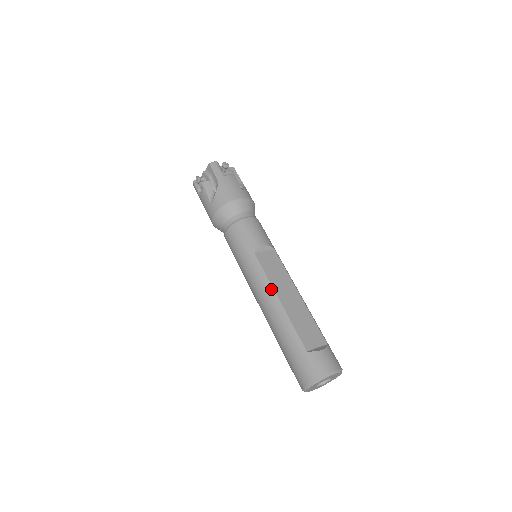
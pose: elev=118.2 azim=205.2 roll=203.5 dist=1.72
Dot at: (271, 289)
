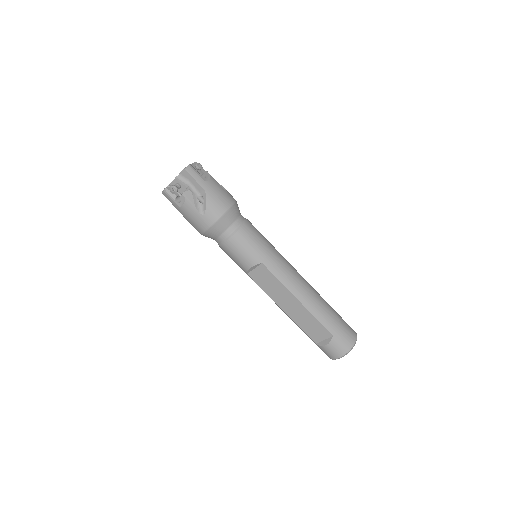
Dot at: occluded
